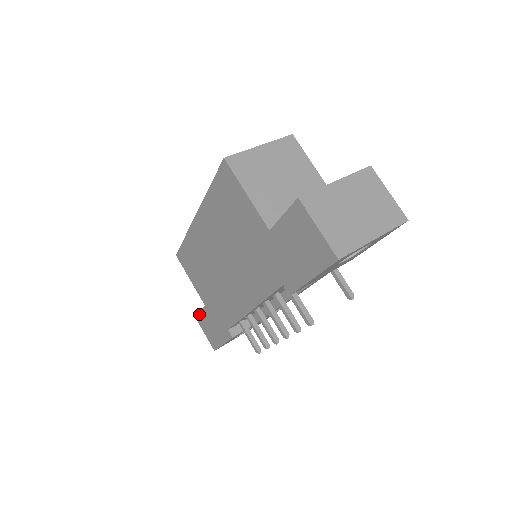
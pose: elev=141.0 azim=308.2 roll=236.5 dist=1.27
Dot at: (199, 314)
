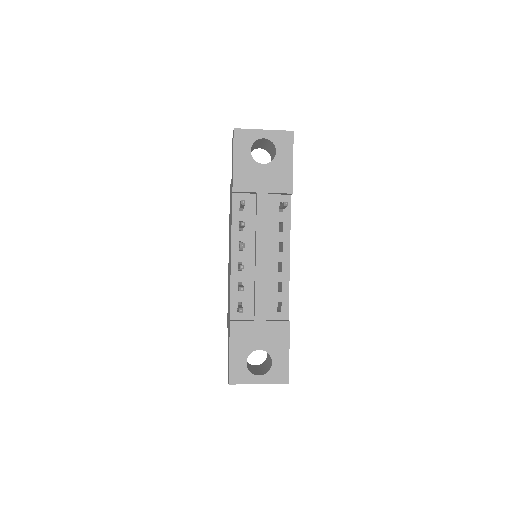
Dot at: occluded
